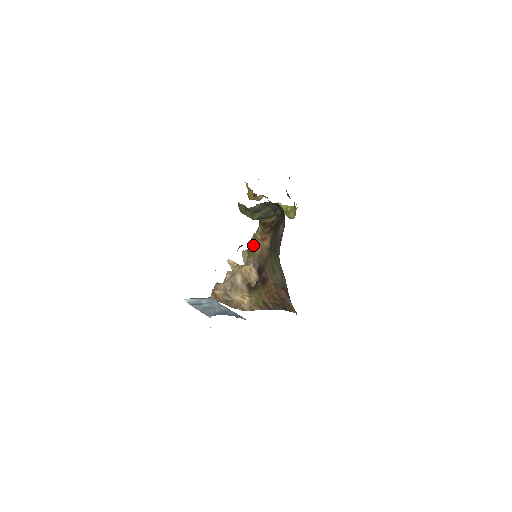
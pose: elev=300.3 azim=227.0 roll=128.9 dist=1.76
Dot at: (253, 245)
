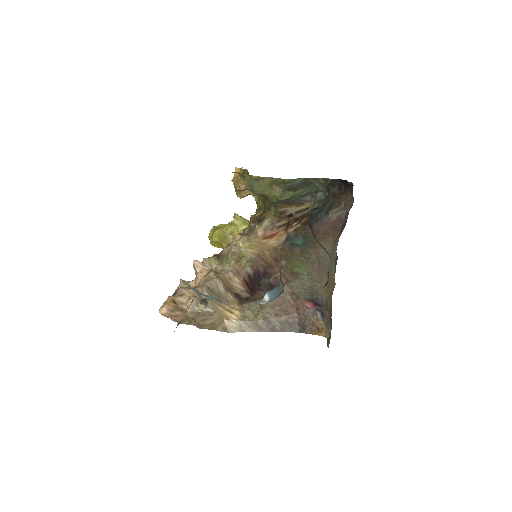
Dot at: (243, 244)
